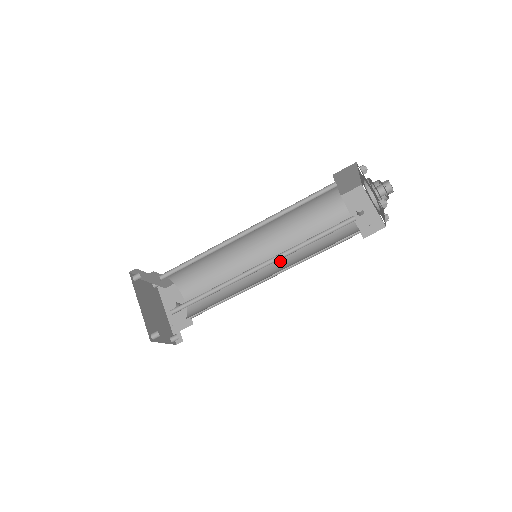
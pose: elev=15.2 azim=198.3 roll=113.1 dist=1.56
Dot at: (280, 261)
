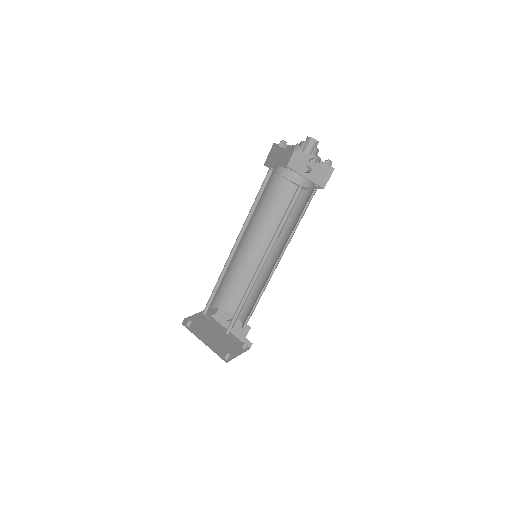
Dot at: (277, 245)
